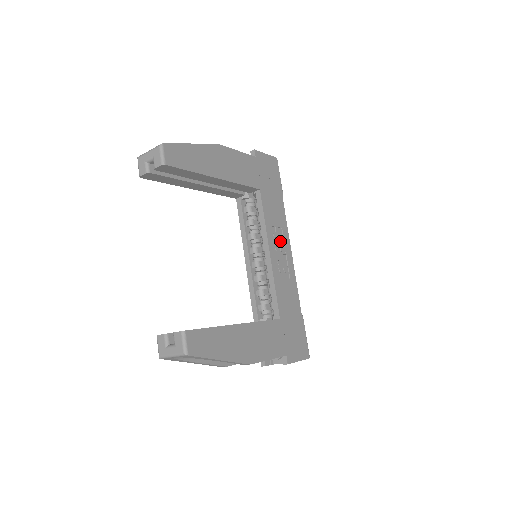
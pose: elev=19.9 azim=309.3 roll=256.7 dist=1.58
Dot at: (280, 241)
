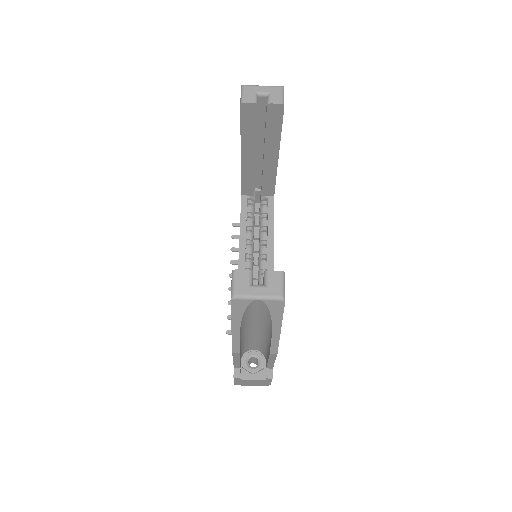
Dot at: occluded
